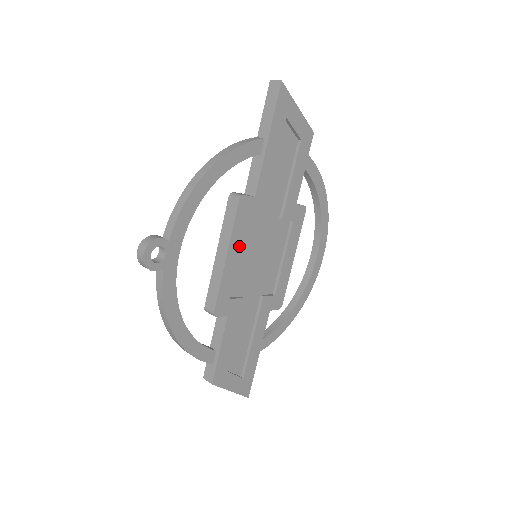
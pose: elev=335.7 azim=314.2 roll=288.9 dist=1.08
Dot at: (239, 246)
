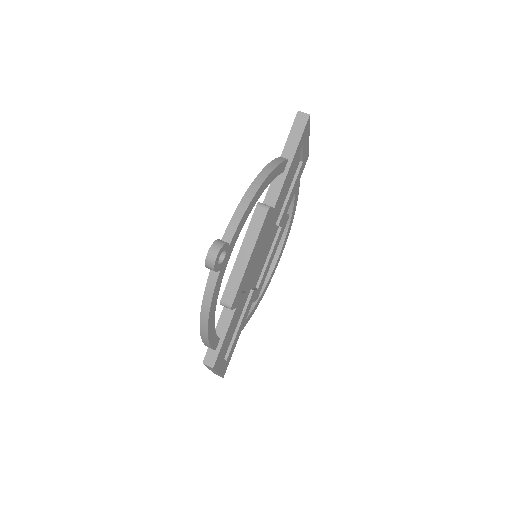
Dot at: (257, 249)
